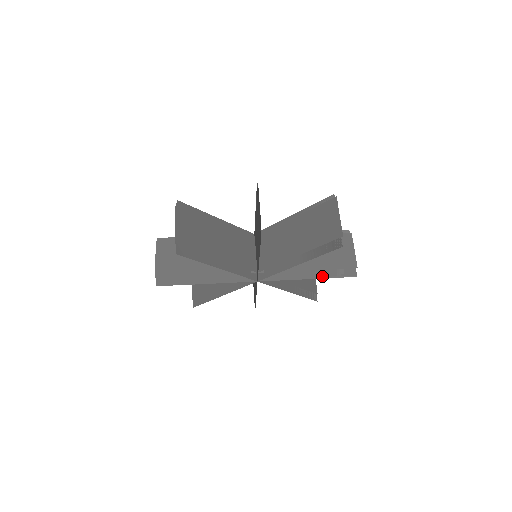
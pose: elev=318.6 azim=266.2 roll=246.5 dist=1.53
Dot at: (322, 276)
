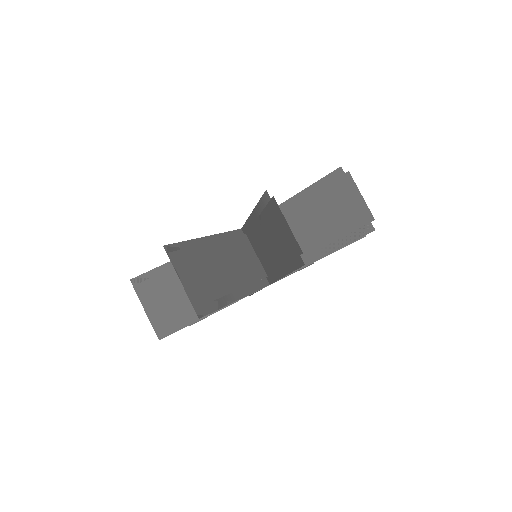
Dot at: occluded
